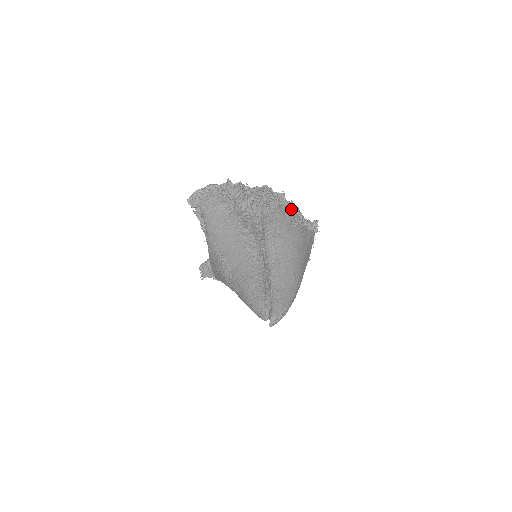
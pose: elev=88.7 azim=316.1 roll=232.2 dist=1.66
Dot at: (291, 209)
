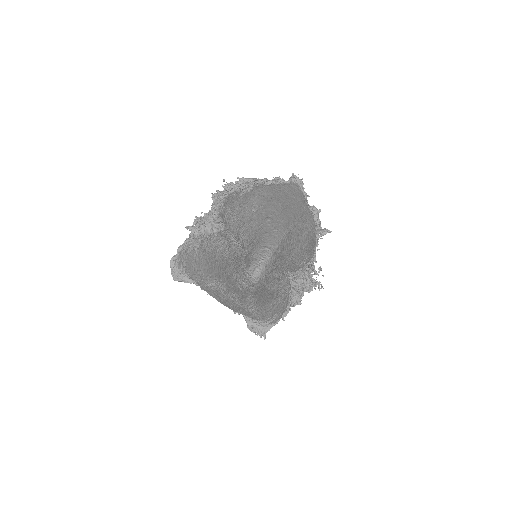
Dot at: (242, 184)
